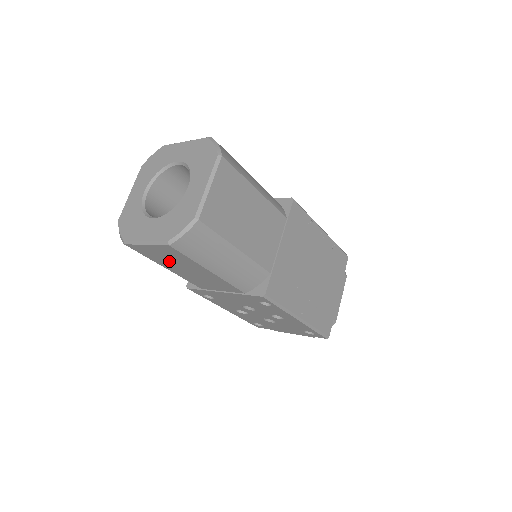
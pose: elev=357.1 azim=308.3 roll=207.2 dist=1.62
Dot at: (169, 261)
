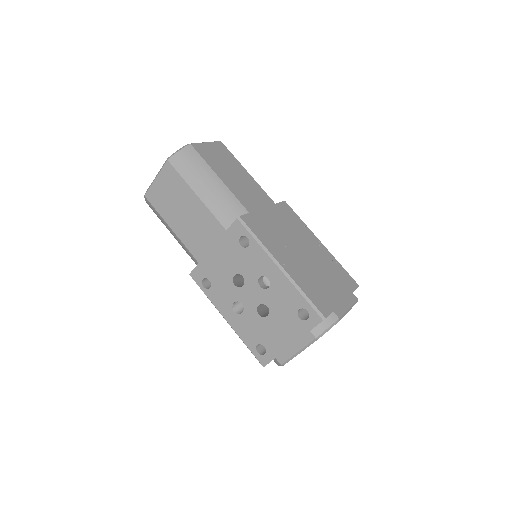
Dot at: (171, 203)
